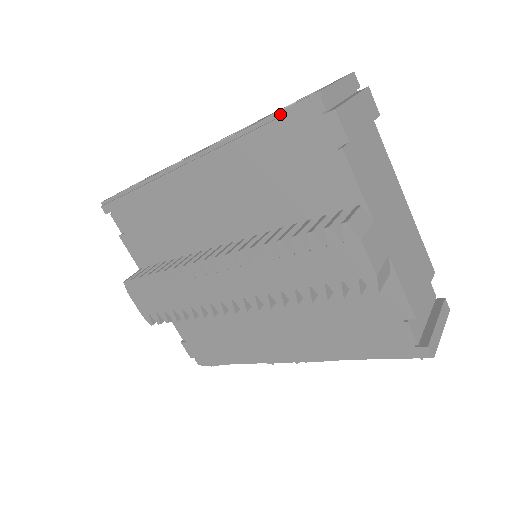
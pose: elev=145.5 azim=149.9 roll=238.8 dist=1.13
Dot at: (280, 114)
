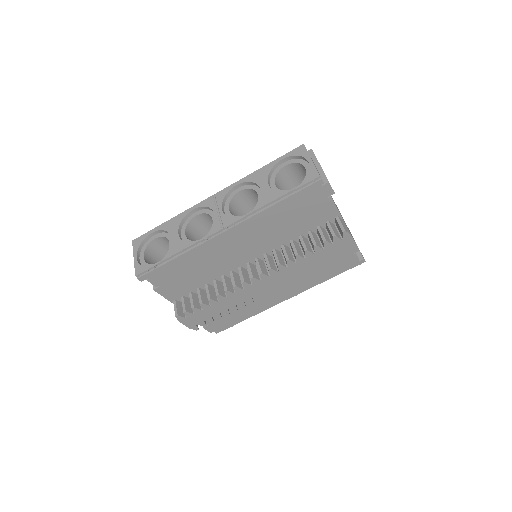
Dot at: (295, 190)
